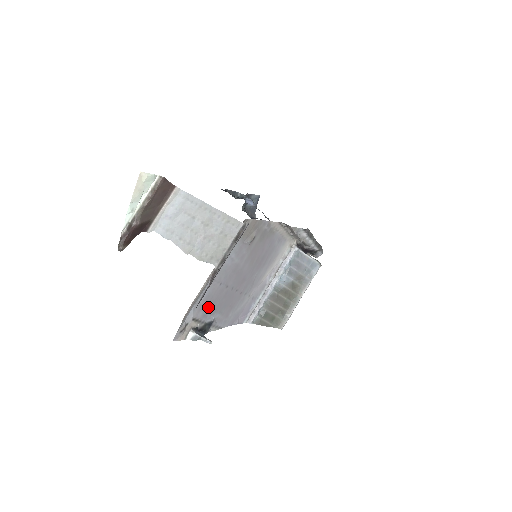
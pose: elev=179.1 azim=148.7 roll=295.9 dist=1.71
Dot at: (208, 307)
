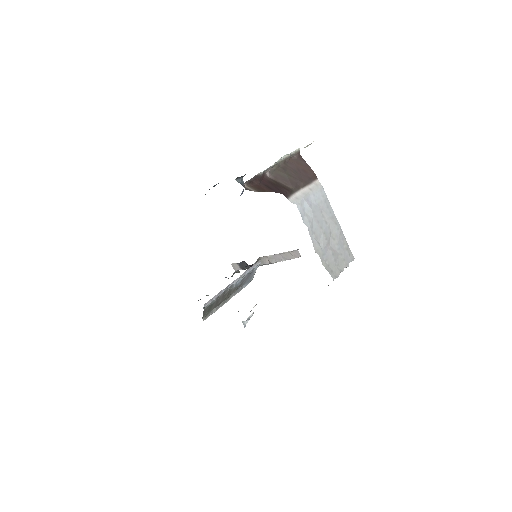
Dot at: occluded
